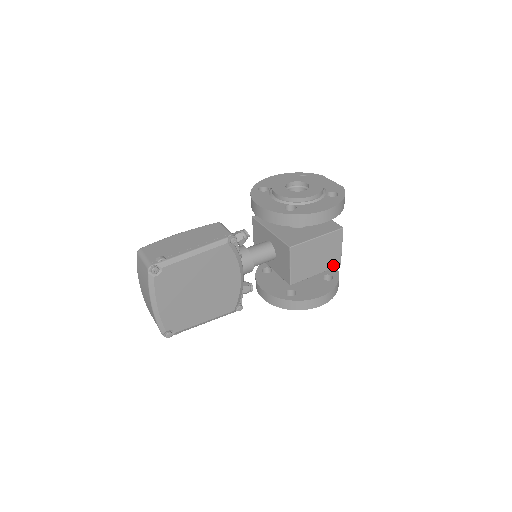
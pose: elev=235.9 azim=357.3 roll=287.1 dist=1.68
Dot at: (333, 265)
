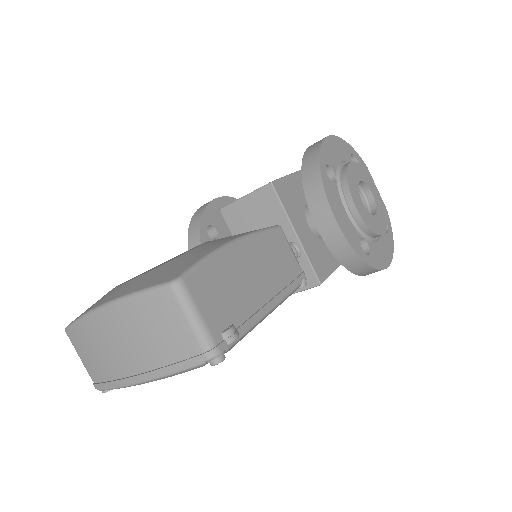
Dot at: occluded
